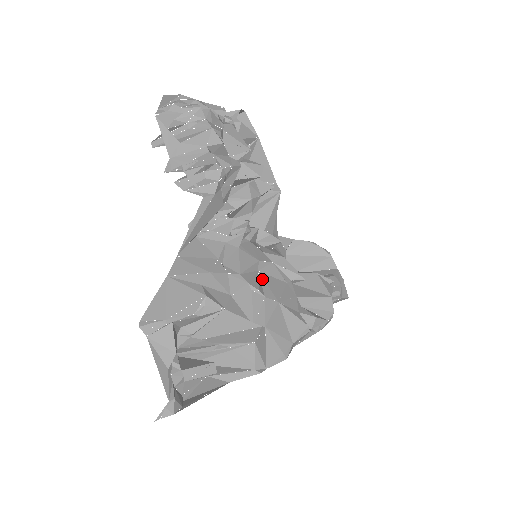
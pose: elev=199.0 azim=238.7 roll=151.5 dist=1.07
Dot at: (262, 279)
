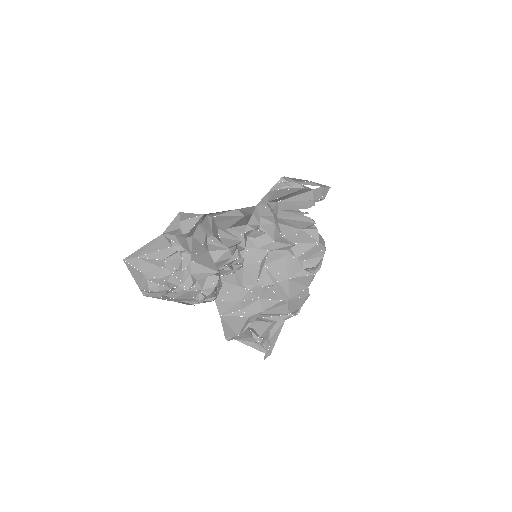
Dot at: (270, 270)
